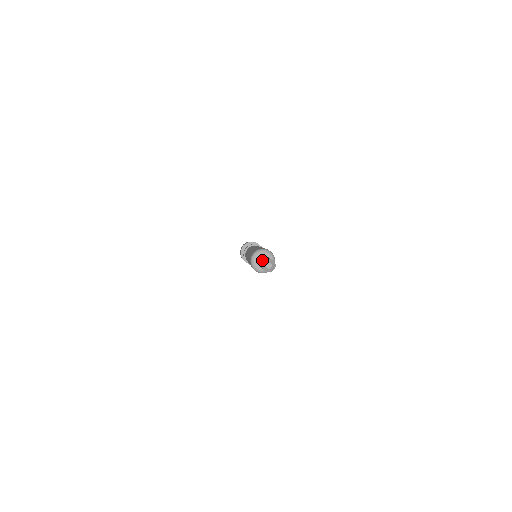
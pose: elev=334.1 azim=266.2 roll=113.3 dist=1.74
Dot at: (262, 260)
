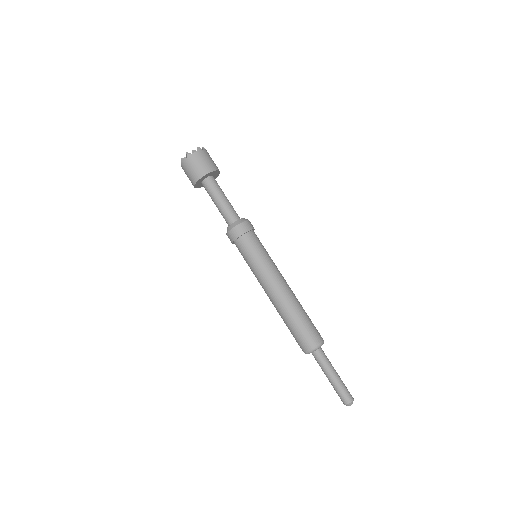
Dot at: (341, 396)
